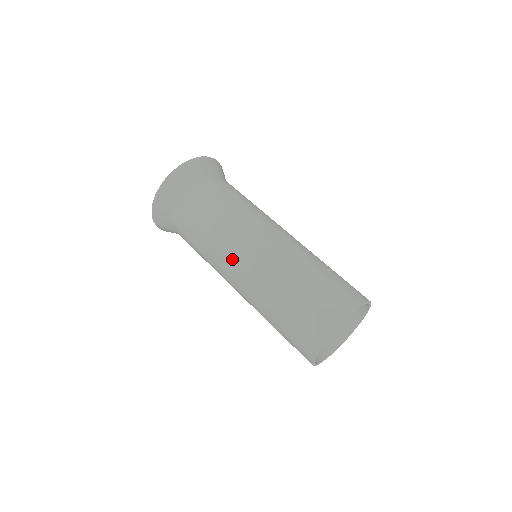
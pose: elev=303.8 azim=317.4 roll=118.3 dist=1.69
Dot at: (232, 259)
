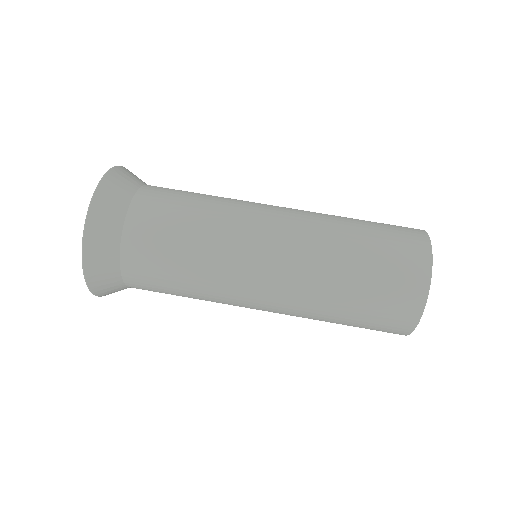
Dot at: (251, 265)
